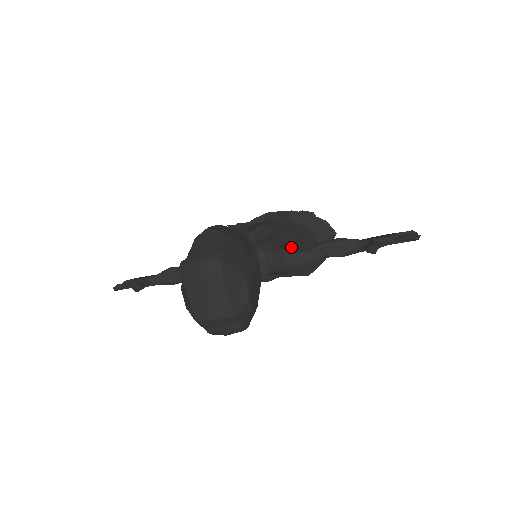
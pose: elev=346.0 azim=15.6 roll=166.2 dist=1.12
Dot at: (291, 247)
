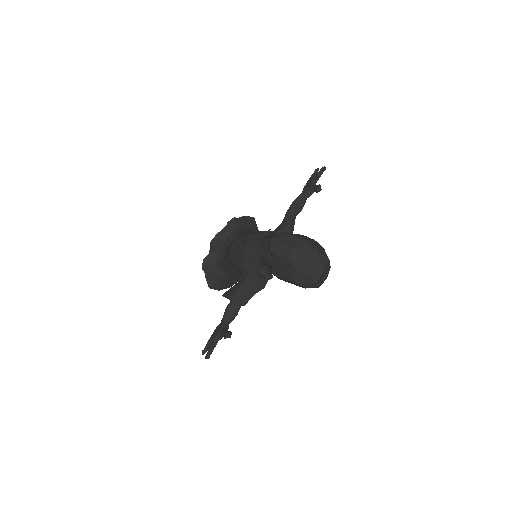
Dot at: (278, 228)
